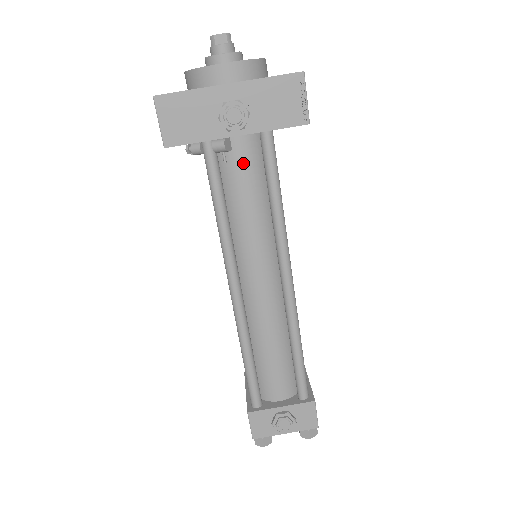
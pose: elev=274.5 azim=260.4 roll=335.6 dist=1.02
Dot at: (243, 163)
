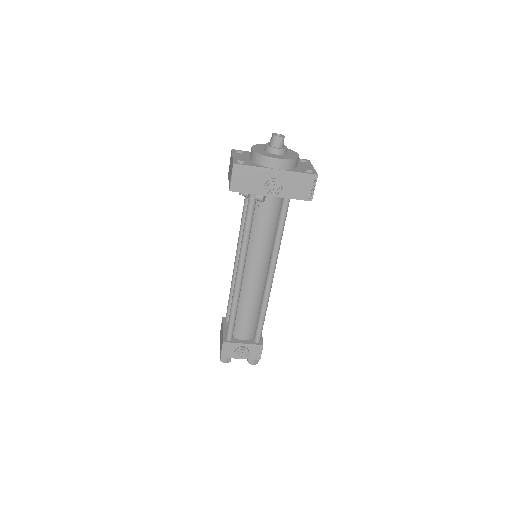
Dot at: (269, 209)
